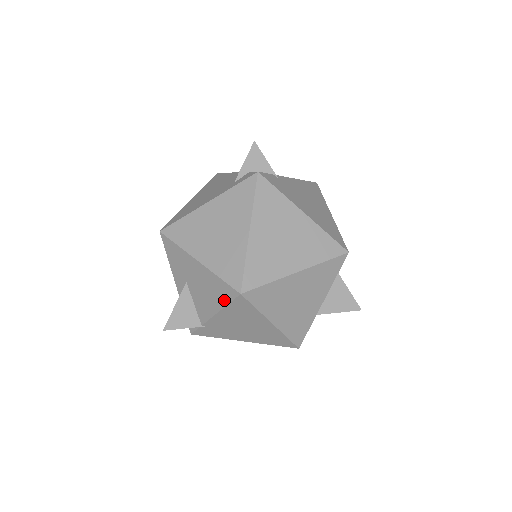
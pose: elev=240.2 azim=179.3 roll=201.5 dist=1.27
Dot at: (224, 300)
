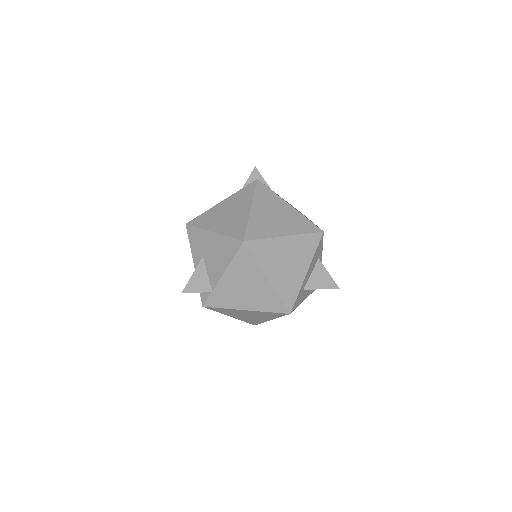
Dot at: (231, 254)
